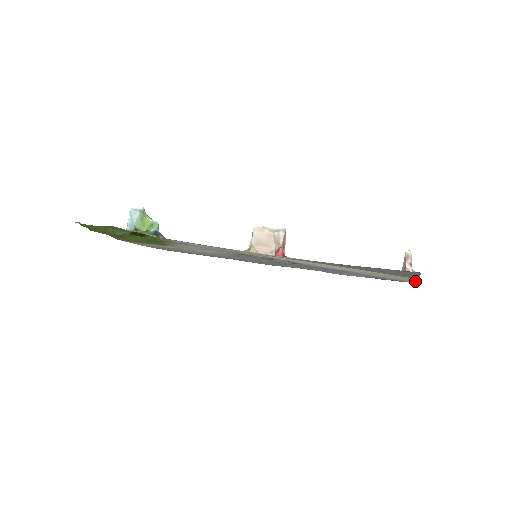
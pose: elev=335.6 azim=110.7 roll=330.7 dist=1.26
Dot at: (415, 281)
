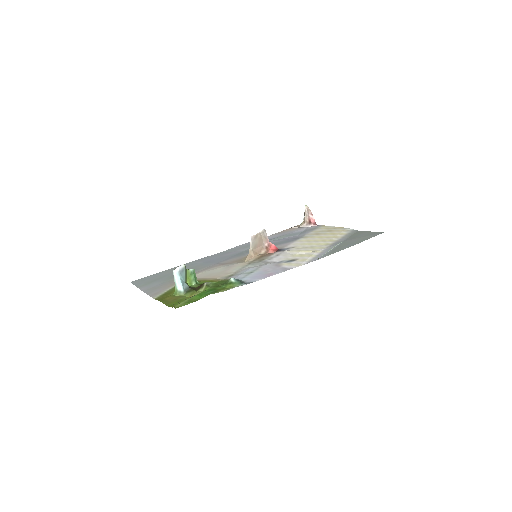
Dot at: (329, 226)
